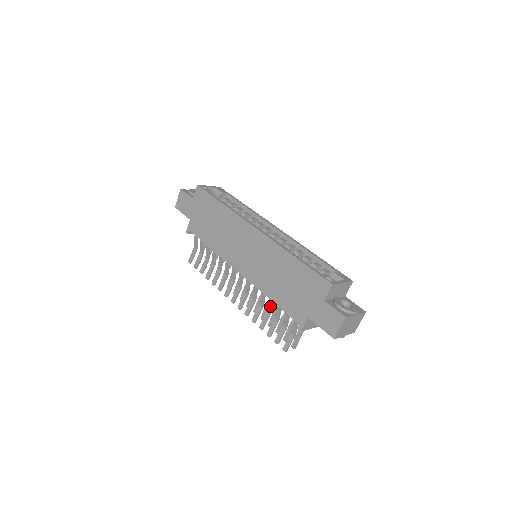
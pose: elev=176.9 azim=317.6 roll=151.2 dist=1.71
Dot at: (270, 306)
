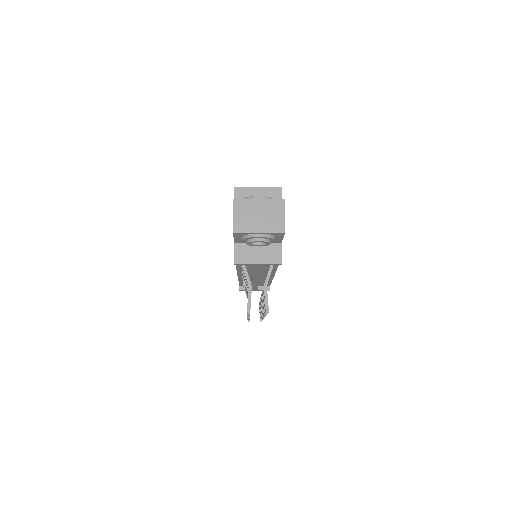
Dot at: (245, 280)
